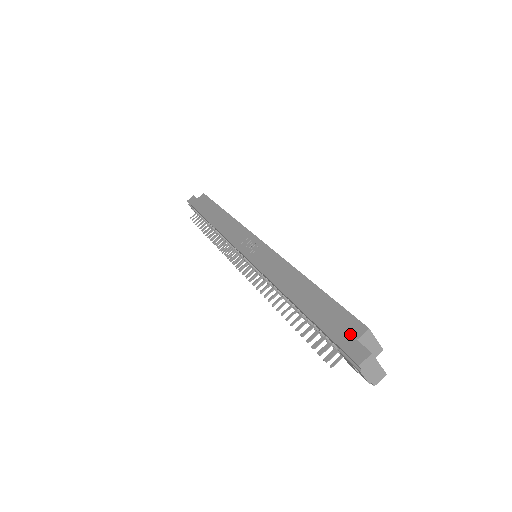
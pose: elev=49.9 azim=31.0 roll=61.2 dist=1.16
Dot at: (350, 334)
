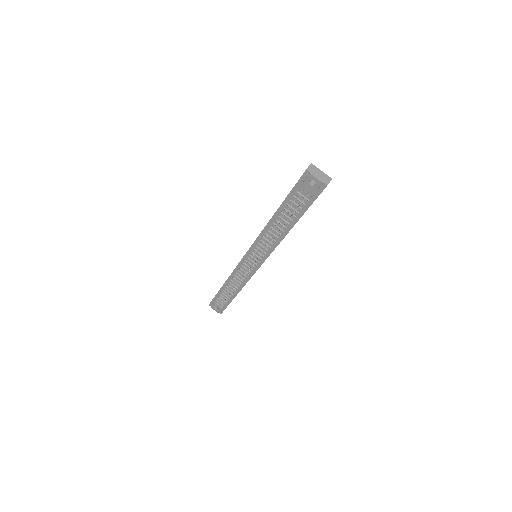
Dot at: occluded
